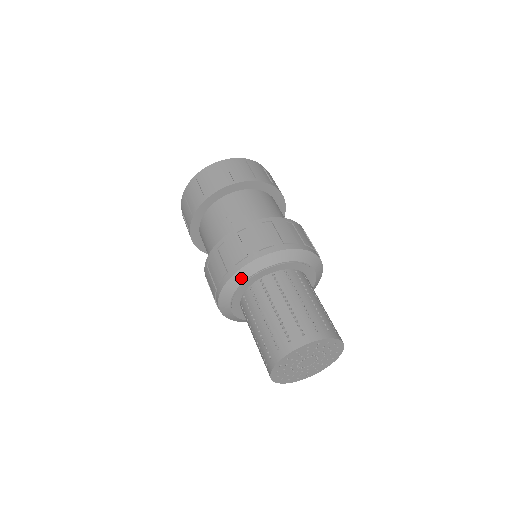
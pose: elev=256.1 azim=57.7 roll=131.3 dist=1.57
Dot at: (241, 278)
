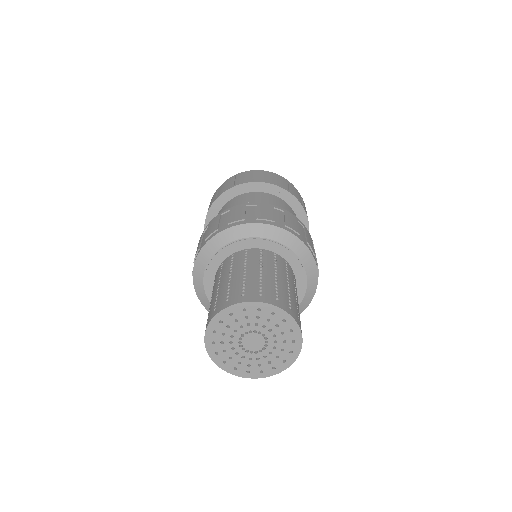
Dot at: (228, 238)
